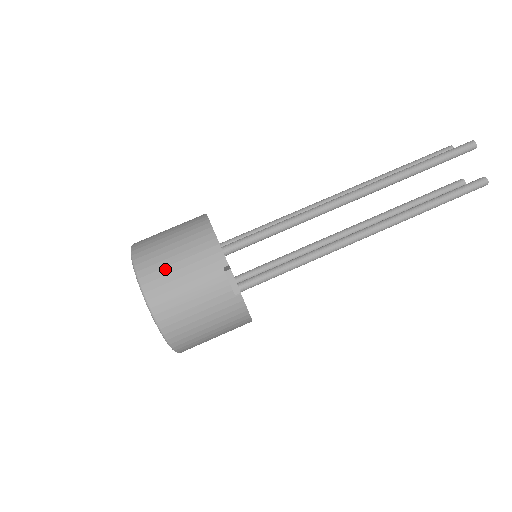
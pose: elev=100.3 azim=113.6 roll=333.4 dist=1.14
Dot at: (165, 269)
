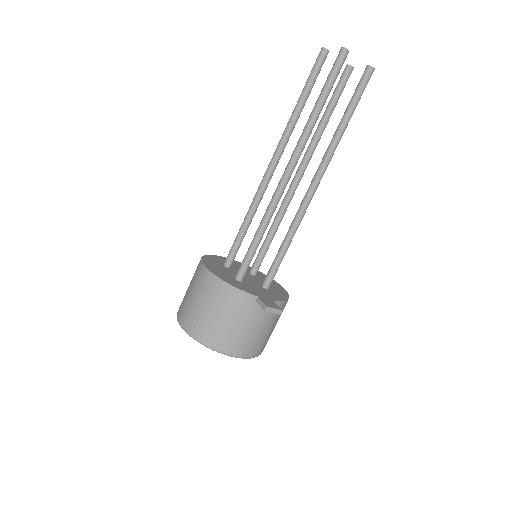
Dot at: (222, 331)
